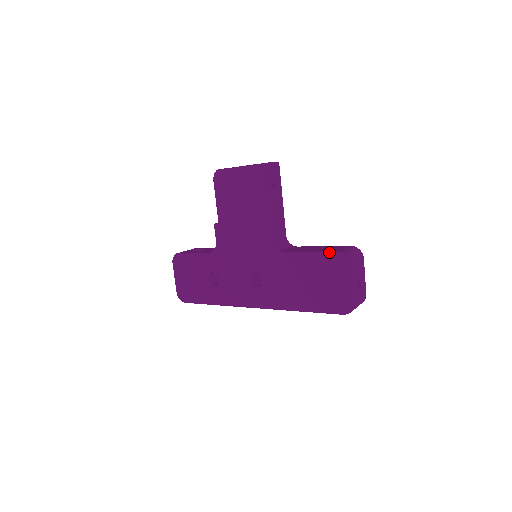
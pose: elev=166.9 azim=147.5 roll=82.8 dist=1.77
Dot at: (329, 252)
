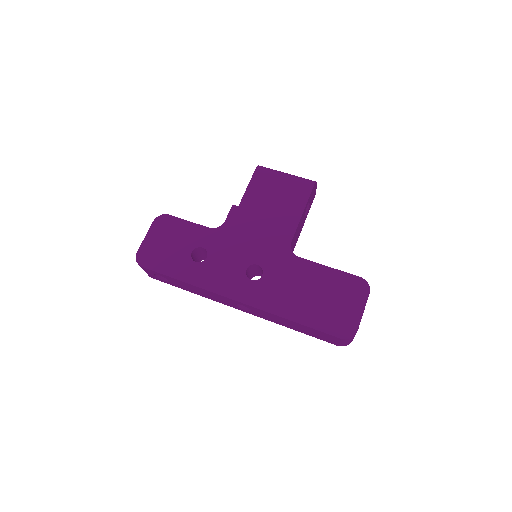
Dot at: (350, 274)
